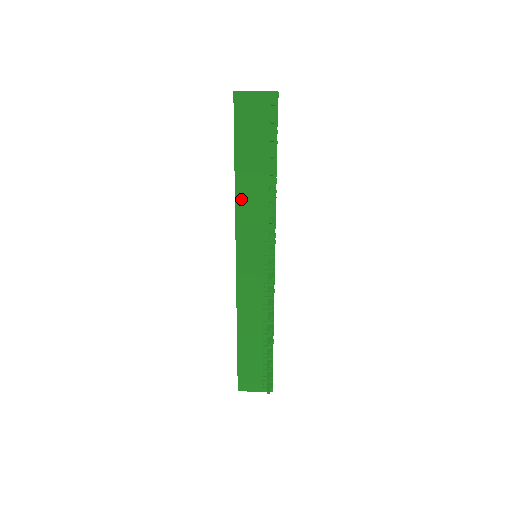
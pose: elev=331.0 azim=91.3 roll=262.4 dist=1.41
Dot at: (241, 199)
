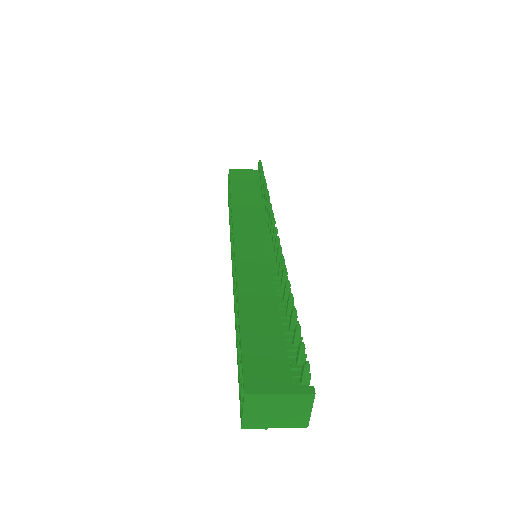
Dot at: (237, 207)
